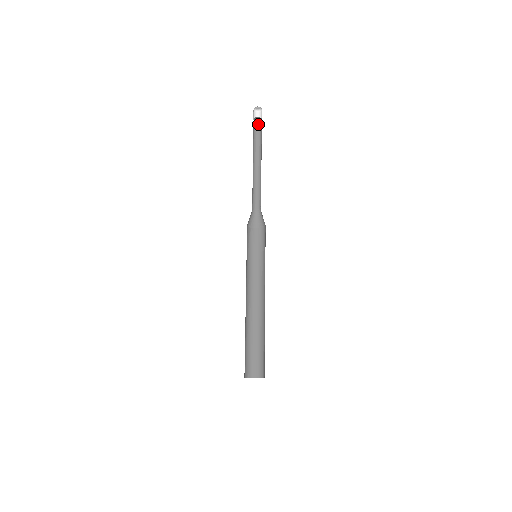
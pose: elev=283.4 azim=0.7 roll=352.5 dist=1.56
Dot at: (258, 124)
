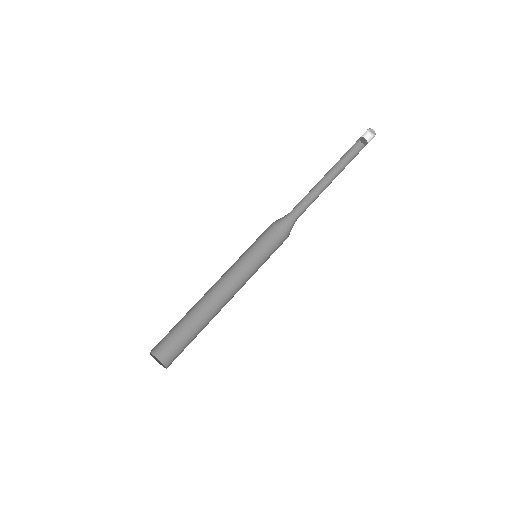
Dot at: (361, 146)
